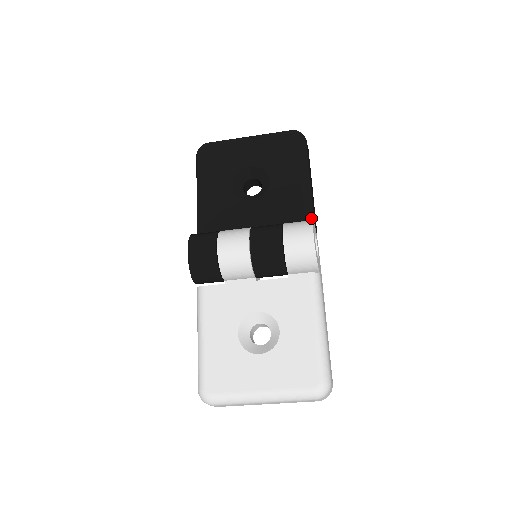
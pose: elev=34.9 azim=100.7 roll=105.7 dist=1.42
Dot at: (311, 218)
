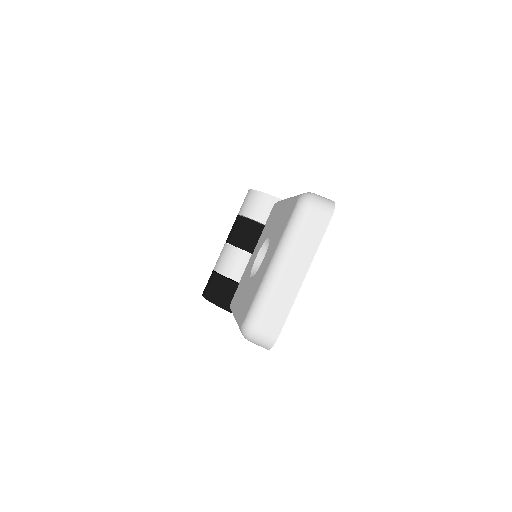
Dot at: occluded
